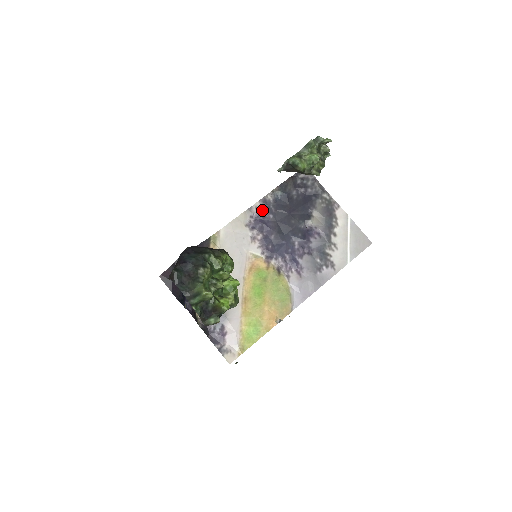
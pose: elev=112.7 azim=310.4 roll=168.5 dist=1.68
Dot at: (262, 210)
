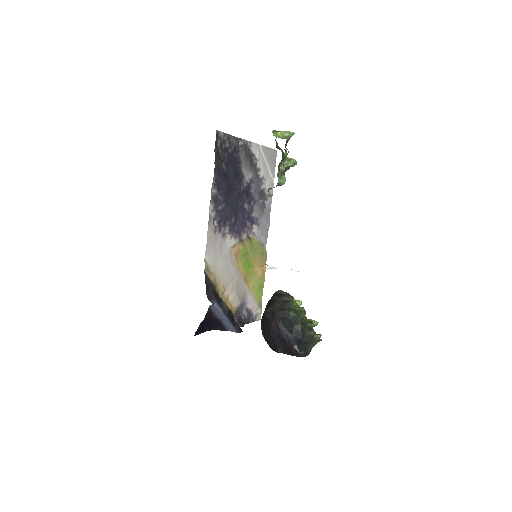
Dot at: (216, 208)
